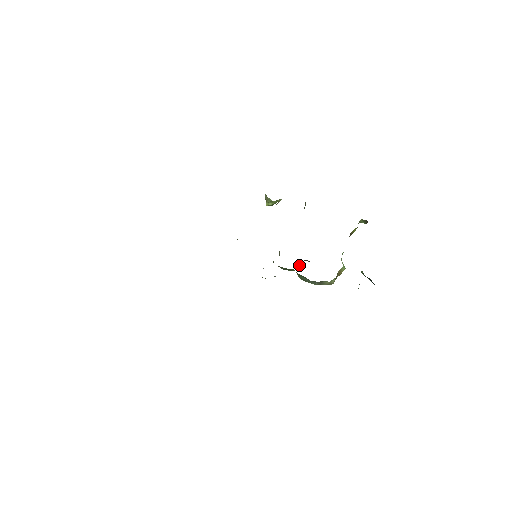
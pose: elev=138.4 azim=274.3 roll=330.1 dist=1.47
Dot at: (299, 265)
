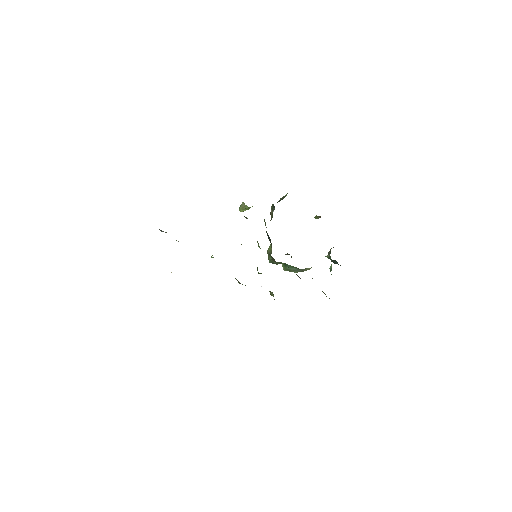
Dot at: occluded
